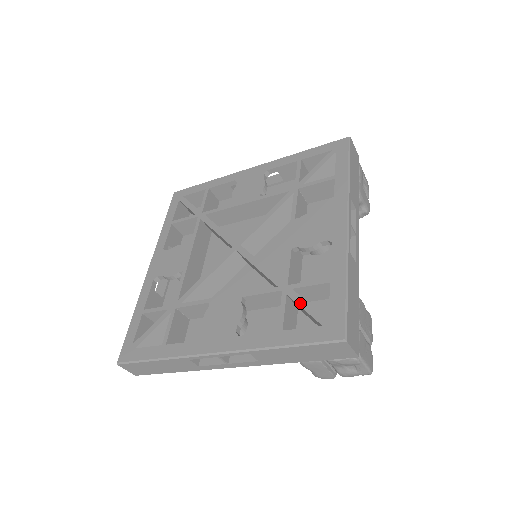
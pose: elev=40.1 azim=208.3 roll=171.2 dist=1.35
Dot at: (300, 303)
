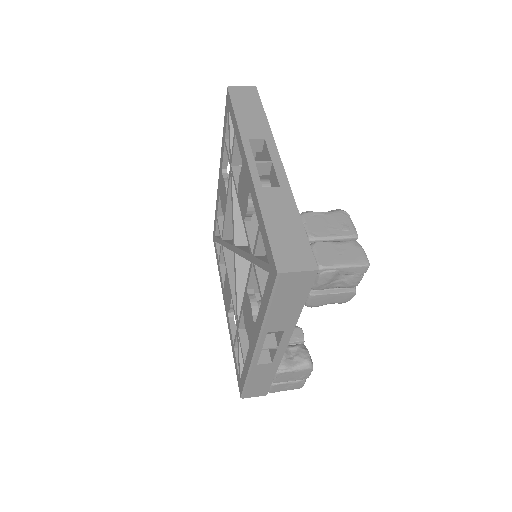
Dot at: (238, 350)
